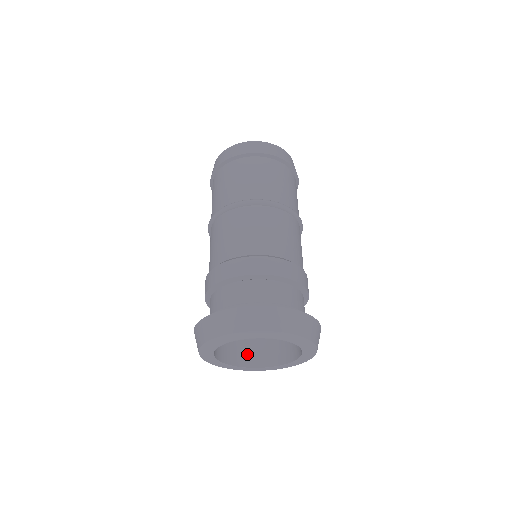
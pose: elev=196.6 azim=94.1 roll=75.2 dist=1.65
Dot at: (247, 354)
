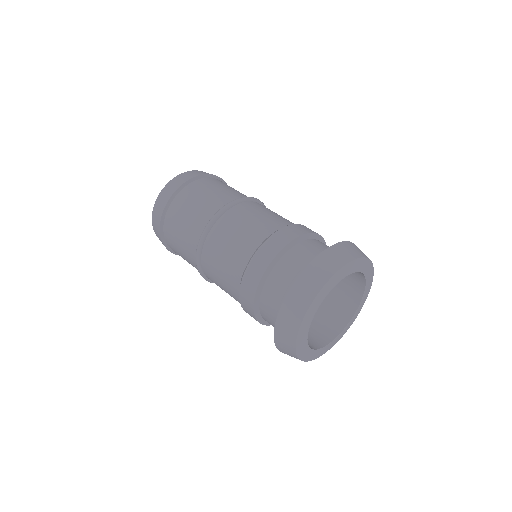
Dot at: (309, 340)
